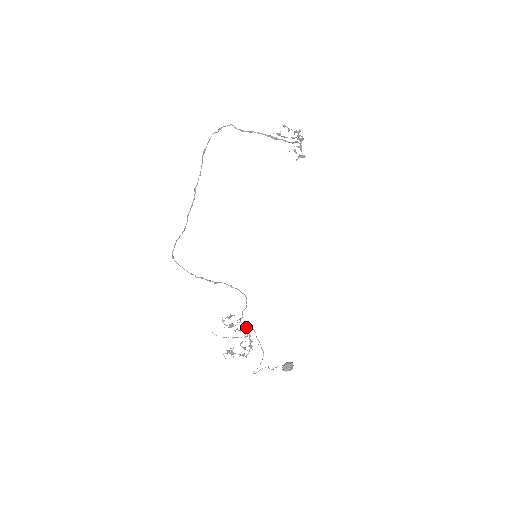
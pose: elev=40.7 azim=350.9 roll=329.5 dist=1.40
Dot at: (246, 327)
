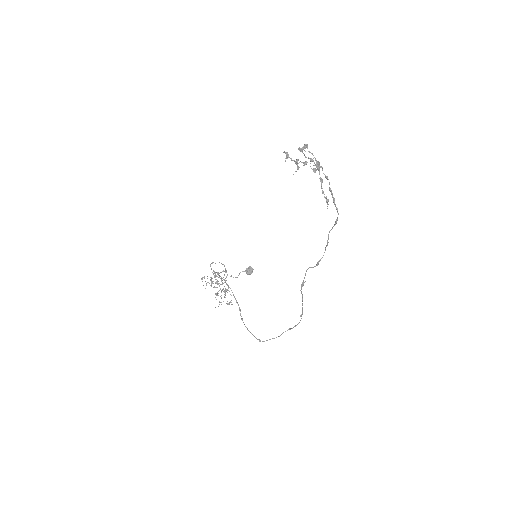
Dot at: (219, 275)
